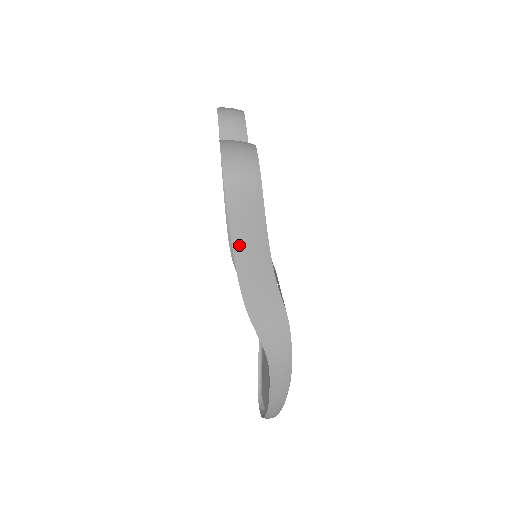
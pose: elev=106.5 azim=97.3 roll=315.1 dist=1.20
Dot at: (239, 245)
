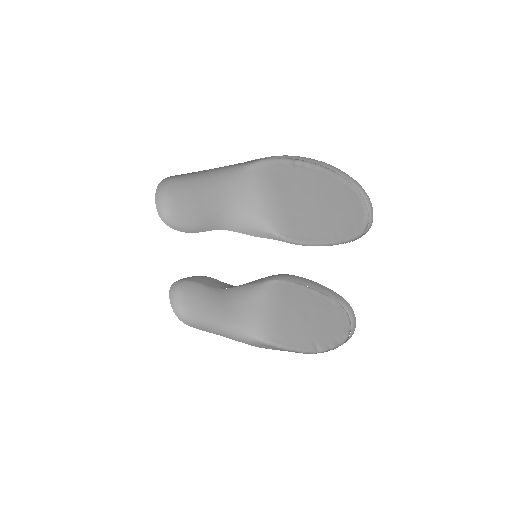
Dot at: (194, 172)
